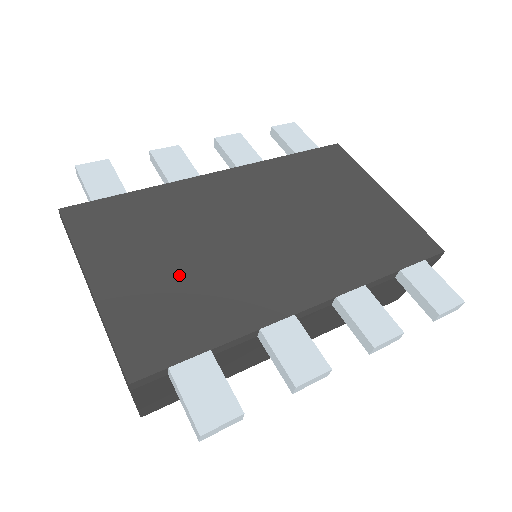
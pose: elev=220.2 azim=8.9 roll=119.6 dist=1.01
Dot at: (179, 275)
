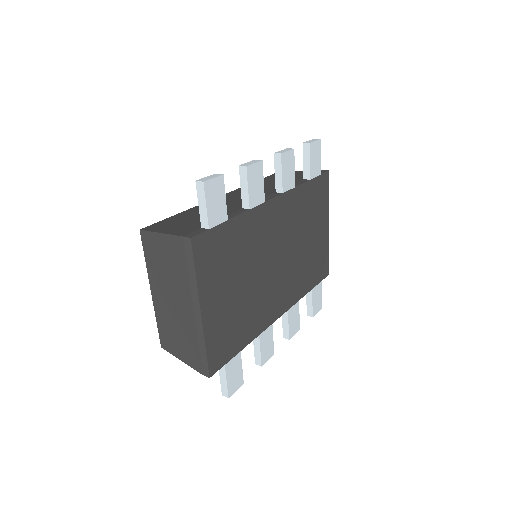
Dot at: (239, 301)
